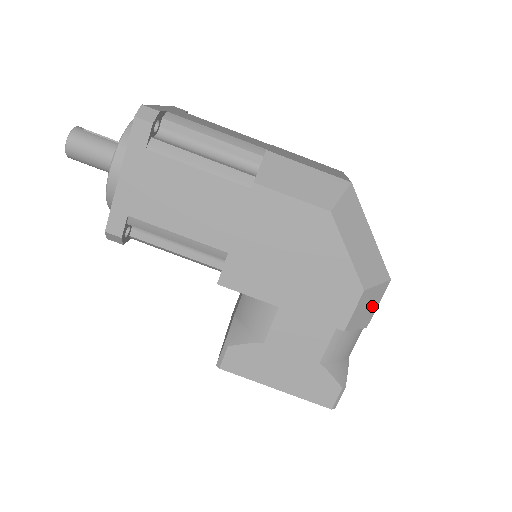
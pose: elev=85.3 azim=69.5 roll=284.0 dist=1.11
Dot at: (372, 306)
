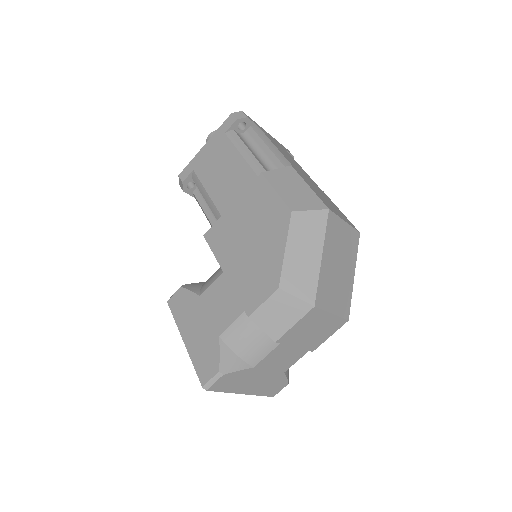
Dot at: (286, 319)
